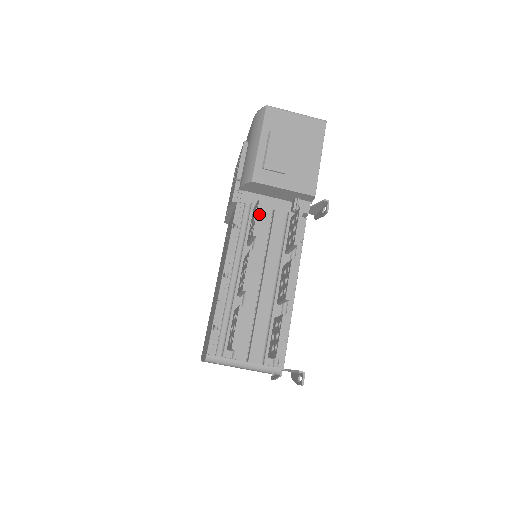
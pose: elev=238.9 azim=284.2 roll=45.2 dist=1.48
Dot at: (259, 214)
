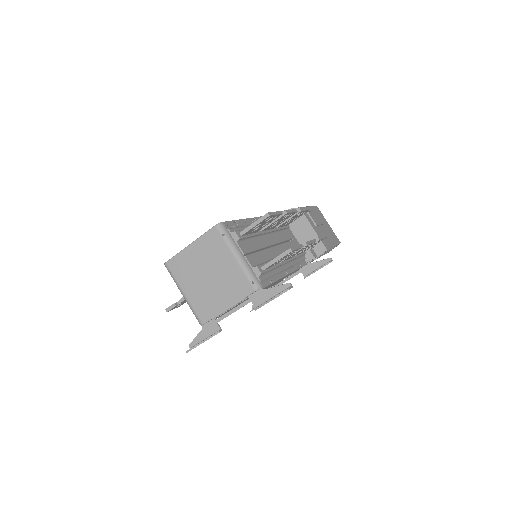
Dot at: (306, 209)
